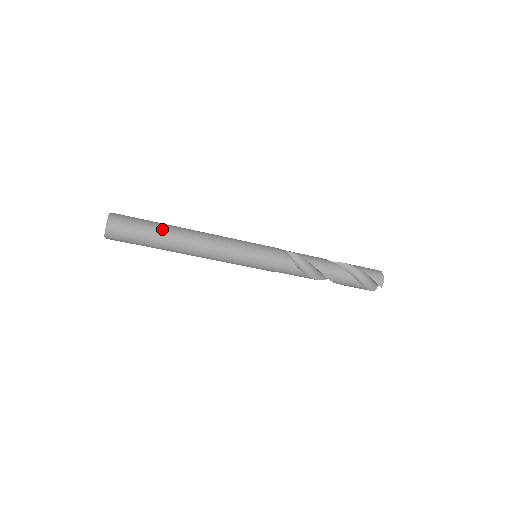
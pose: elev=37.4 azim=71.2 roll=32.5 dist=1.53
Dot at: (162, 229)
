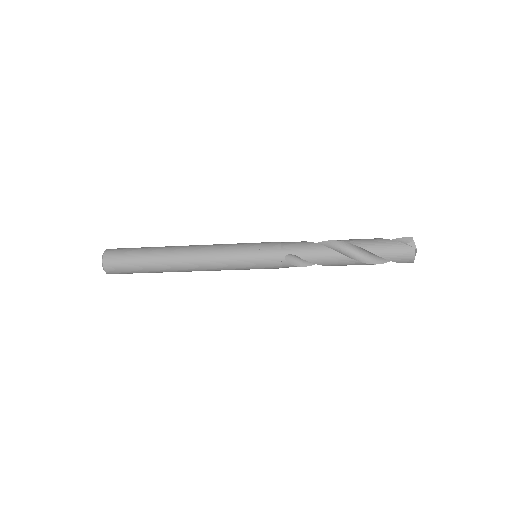
Dot at: (153, 268)
